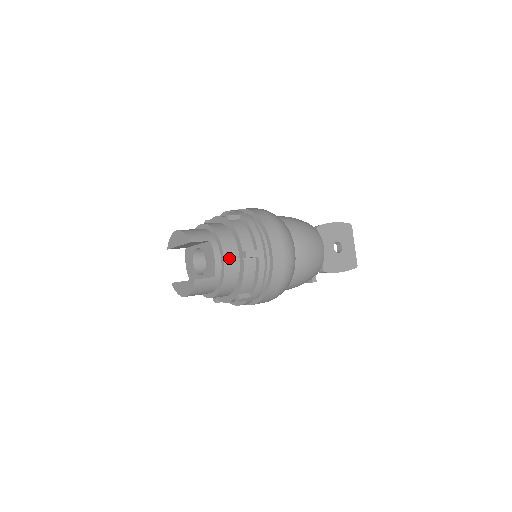
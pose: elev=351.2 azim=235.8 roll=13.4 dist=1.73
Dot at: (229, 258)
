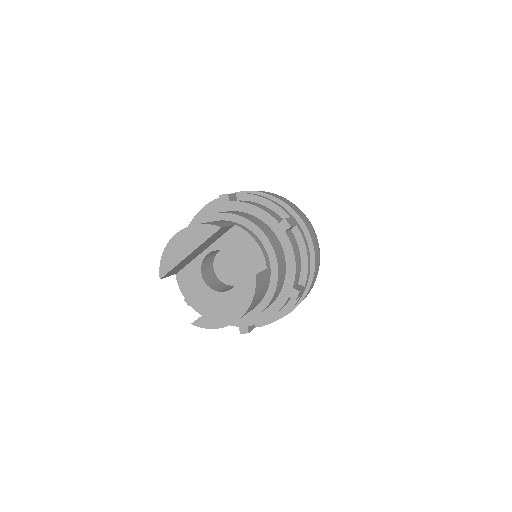
Dot at: (270, 237)
